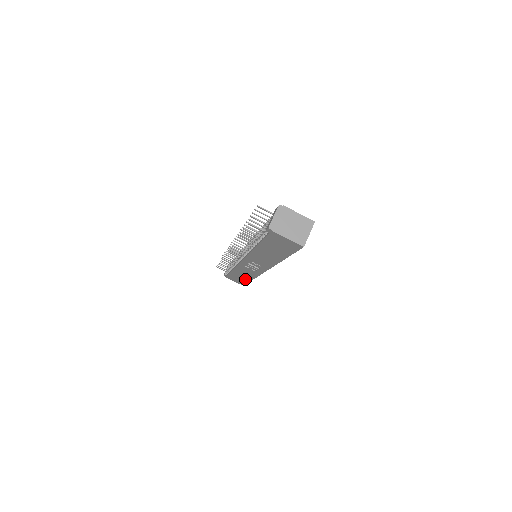
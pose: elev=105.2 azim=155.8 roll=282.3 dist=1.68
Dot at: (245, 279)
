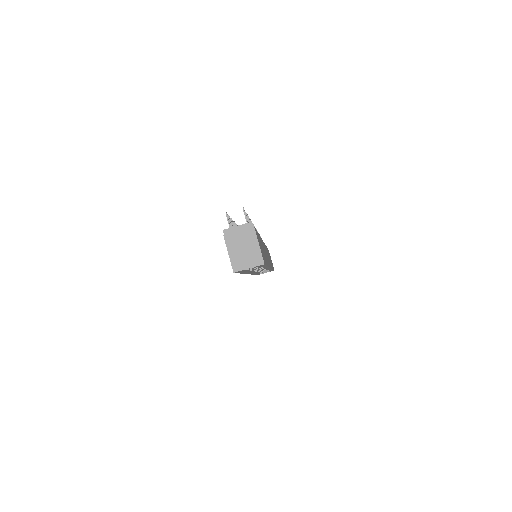
Dot at: occluded
